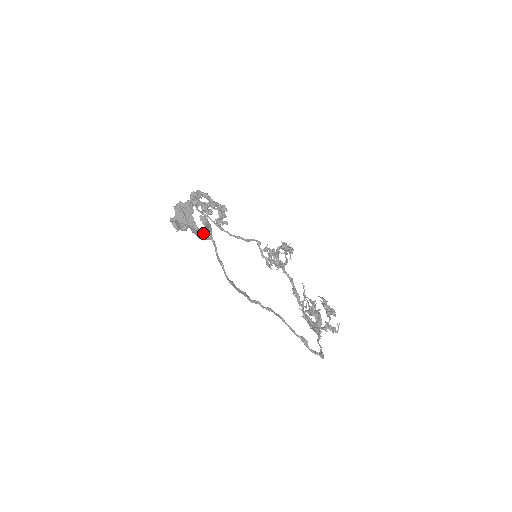
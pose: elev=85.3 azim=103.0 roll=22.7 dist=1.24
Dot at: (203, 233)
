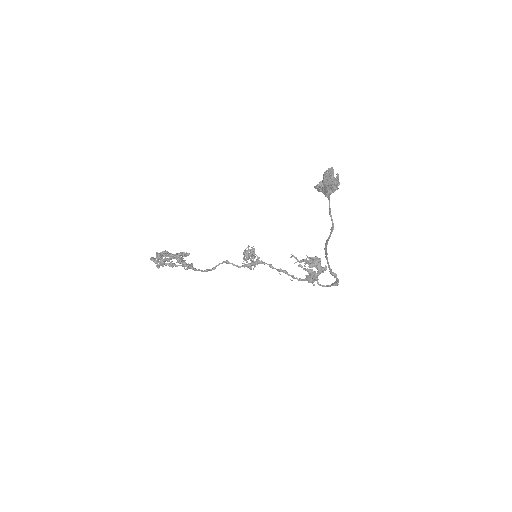
Dot at: occluded
